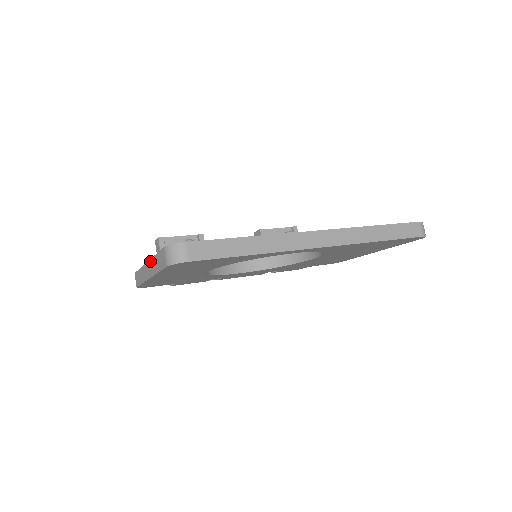
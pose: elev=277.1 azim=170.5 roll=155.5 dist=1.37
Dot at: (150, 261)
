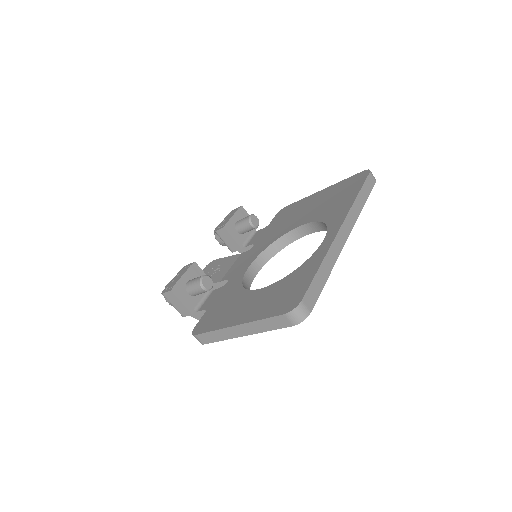
Dot at: (245, 325)
